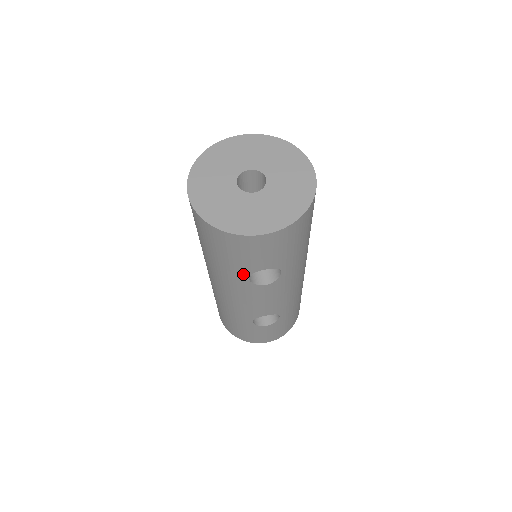
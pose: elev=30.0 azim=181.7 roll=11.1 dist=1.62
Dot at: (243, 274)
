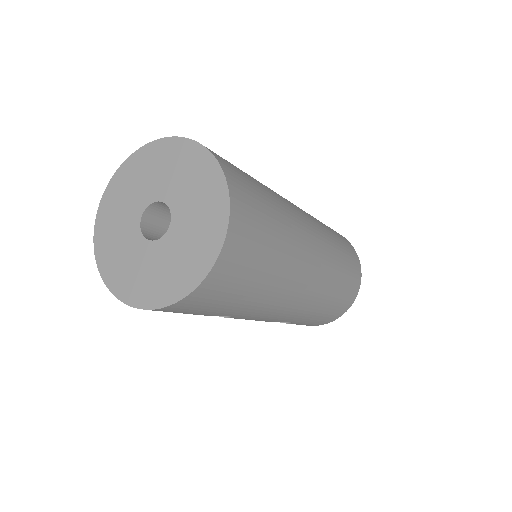
Dot at: occluded
